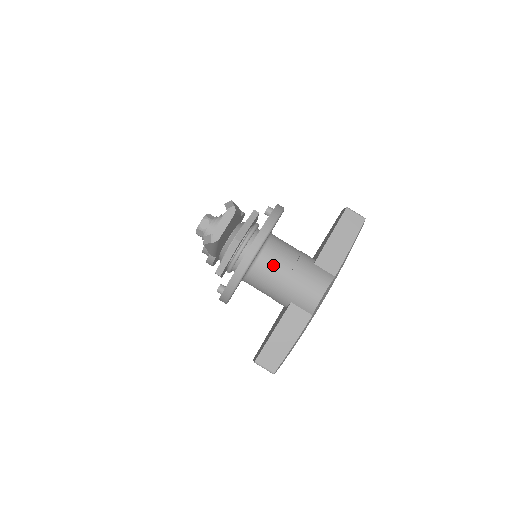
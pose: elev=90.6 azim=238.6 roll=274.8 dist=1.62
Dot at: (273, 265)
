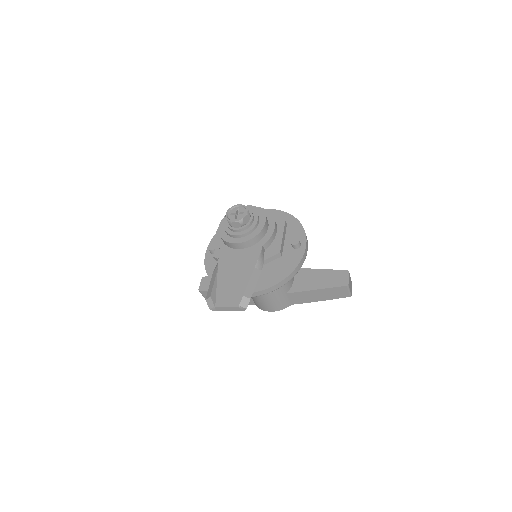
Dot at: occluded
